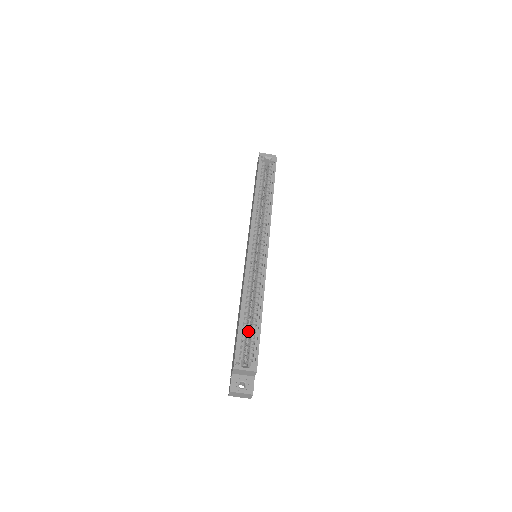
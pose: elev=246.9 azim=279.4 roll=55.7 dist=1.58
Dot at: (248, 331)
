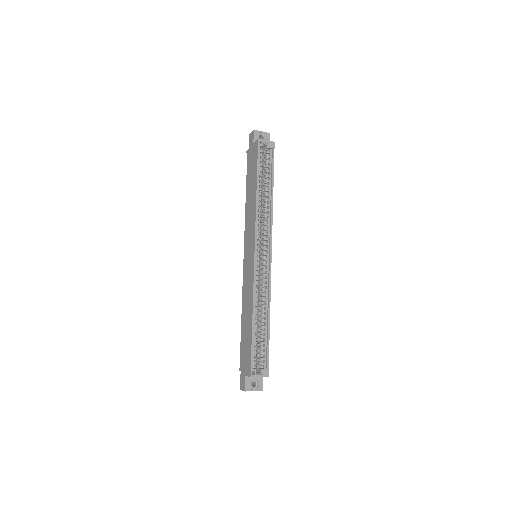
Dot at: (254, 334)
